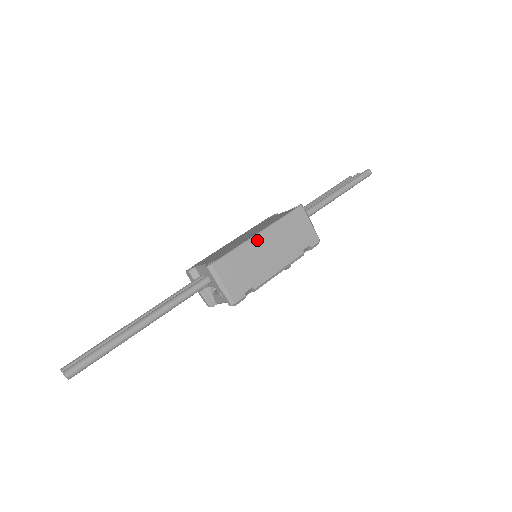
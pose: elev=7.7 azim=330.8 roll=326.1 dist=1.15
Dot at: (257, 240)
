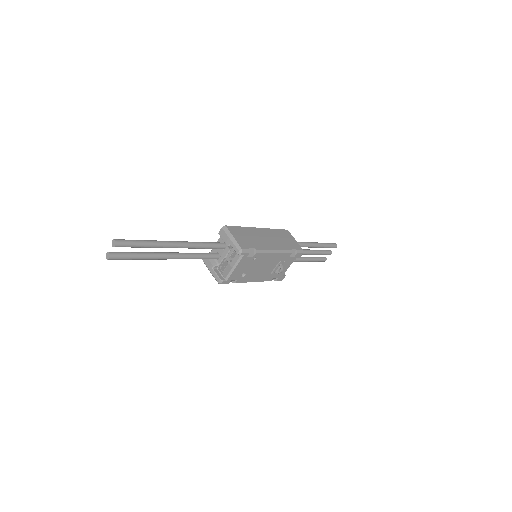
Dot at: (257, 230)
